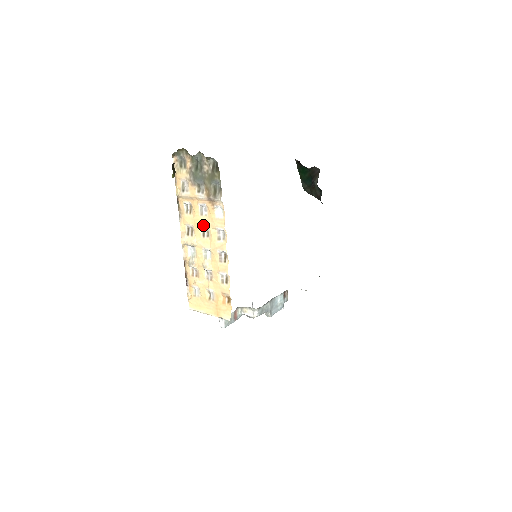
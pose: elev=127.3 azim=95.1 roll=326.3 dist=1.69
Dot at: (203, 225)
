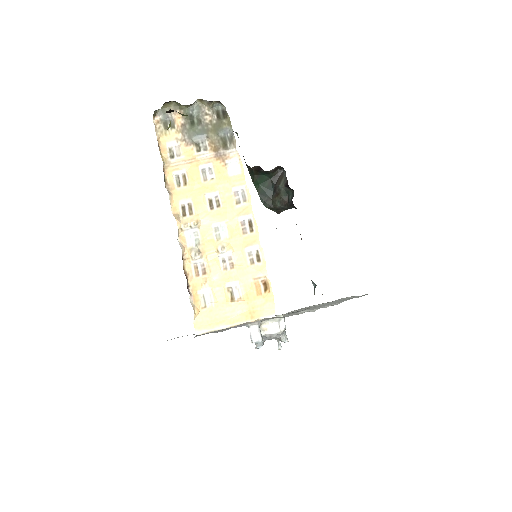
Dot at: (211, 191)
